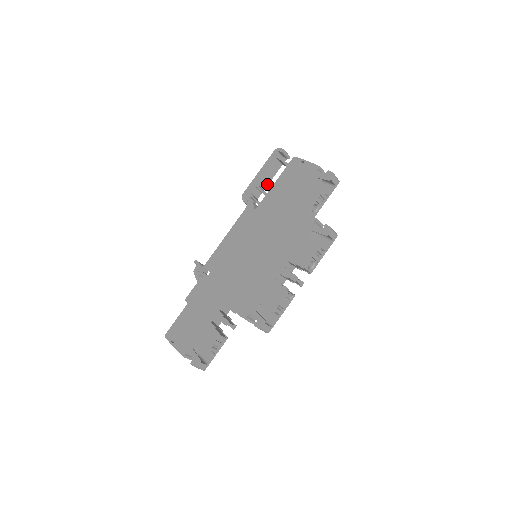
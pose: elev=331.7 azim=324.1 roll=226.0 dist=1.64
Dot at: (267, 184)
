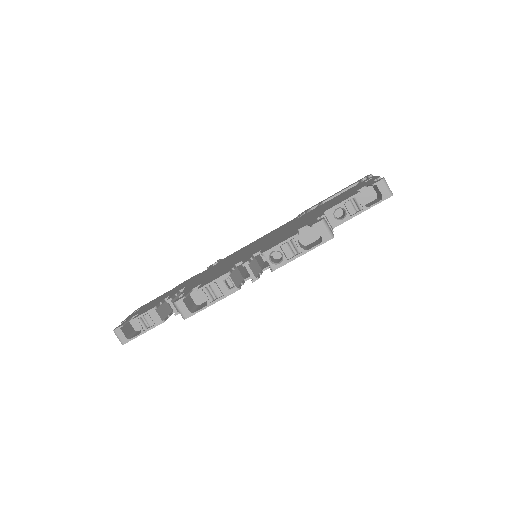
Dot at: occluded
